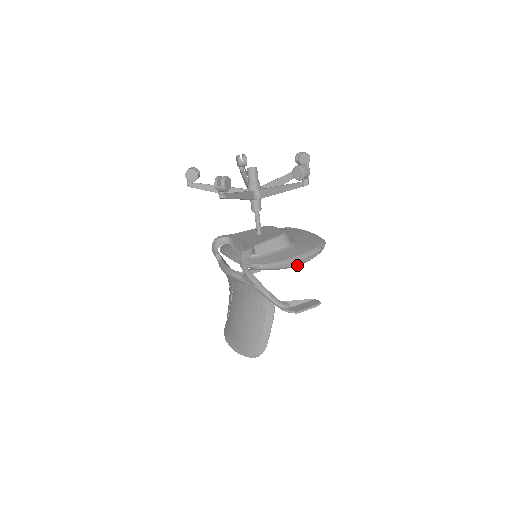
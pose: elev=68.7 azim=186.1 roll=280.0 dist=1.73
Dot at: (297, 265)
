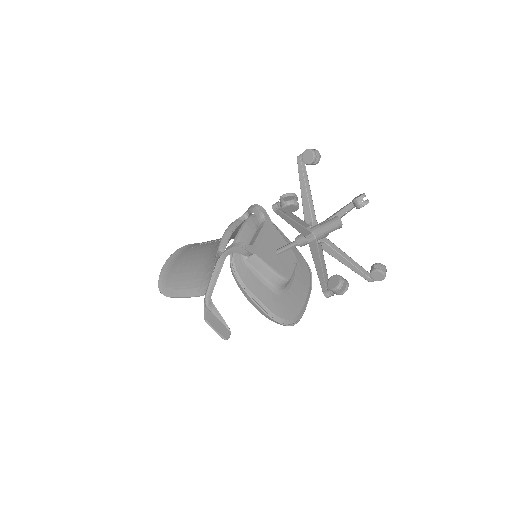
Dot at: (254, 305)
